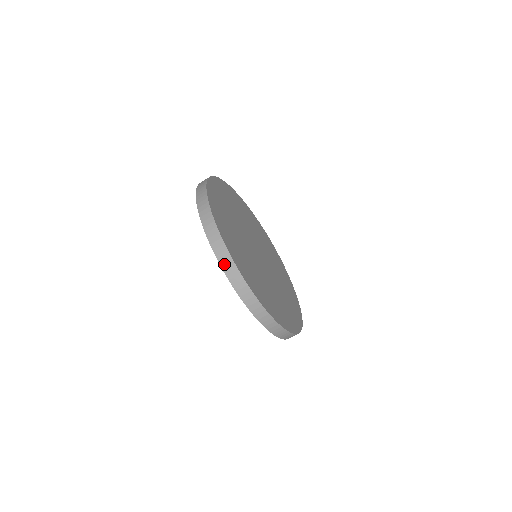
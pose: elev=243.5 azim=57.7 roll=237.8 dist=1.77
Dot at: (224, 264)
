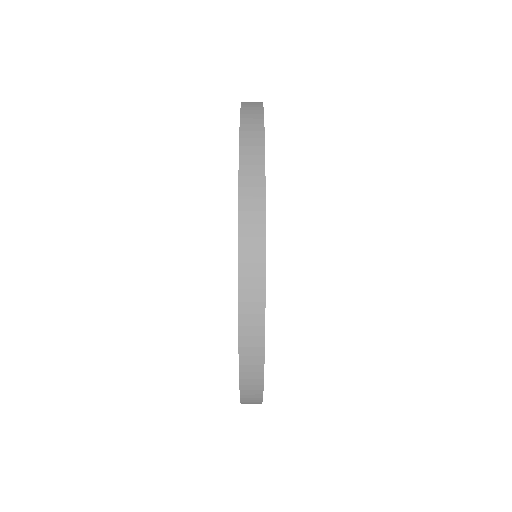
Dot at: (247, 383)
